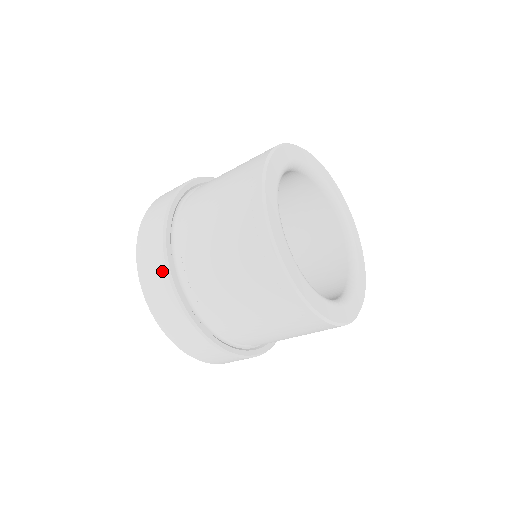
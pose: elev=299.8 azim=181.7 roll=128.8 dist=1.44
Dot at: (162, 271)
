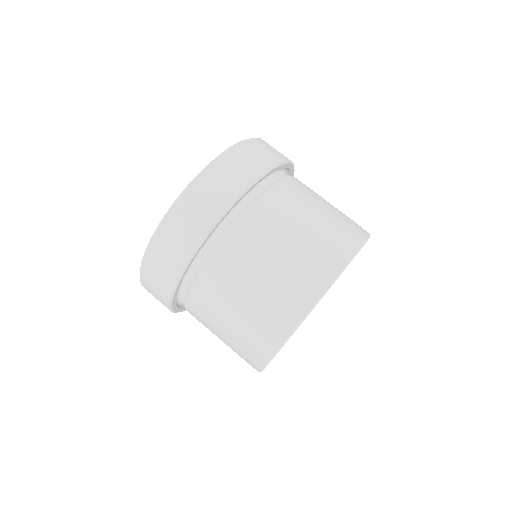
Dot at: (190, 245)
